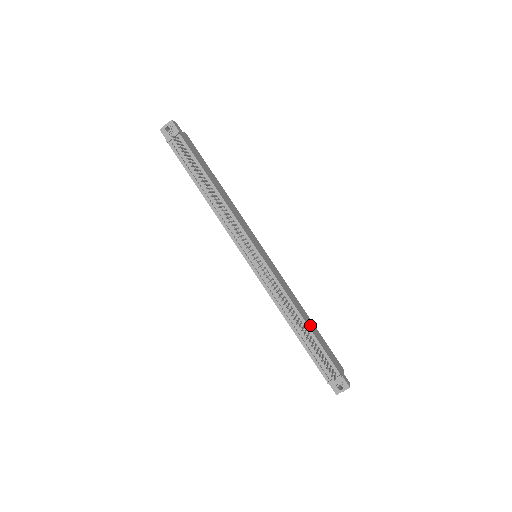
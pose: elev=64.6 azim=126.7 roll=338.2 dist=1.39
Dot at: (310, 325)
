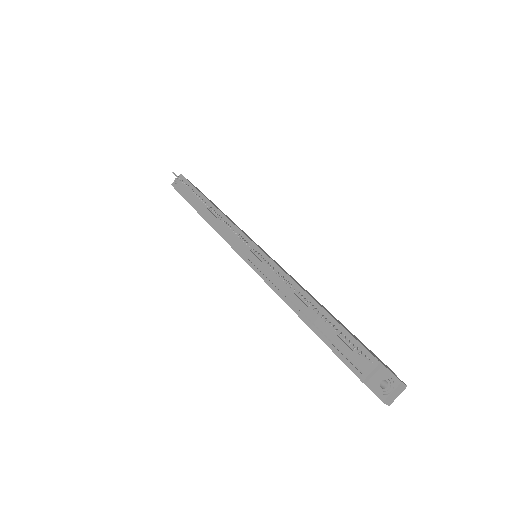
Dot at: (327, 311)
